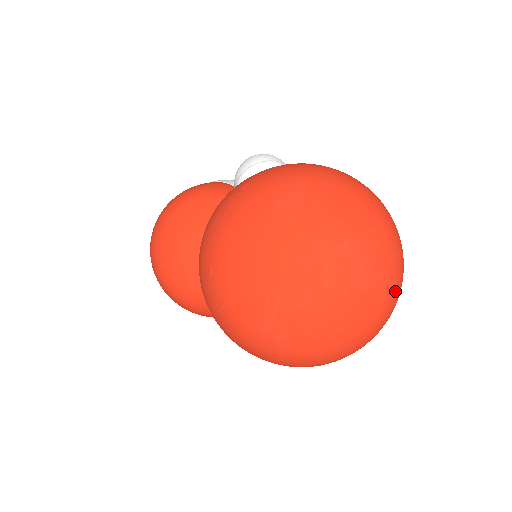
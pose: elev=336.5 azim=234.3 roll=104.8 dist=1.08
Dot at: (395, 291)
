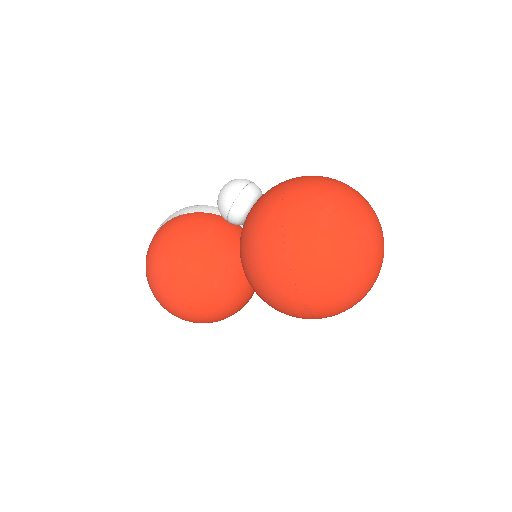
Dot at: occluded
